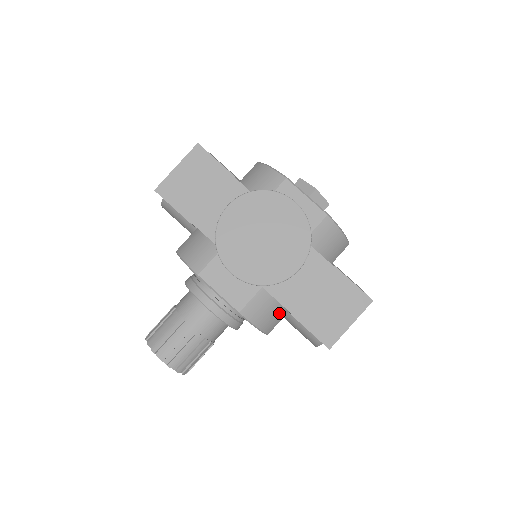
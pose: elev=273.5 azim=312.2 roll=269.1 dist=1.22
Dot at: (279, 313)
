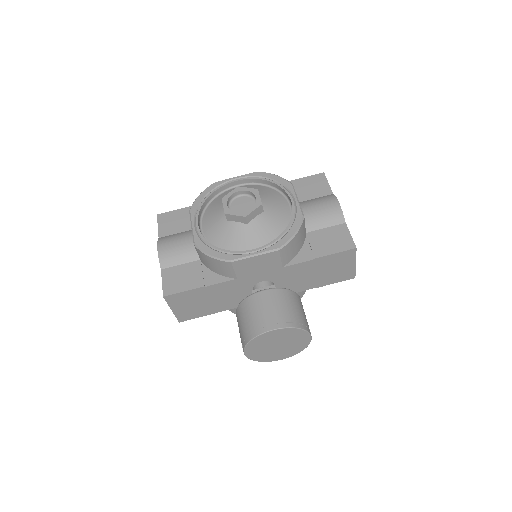
Dot at: occluded
